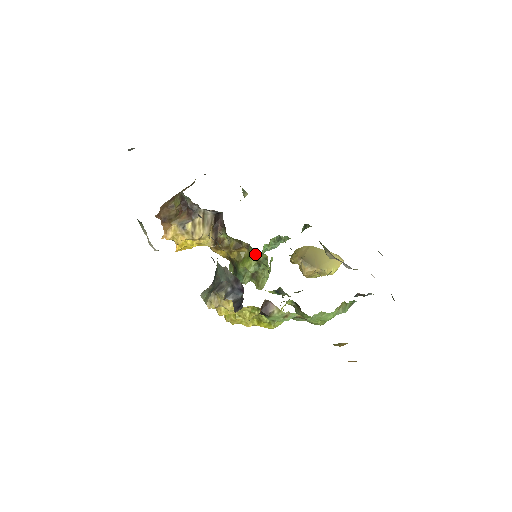
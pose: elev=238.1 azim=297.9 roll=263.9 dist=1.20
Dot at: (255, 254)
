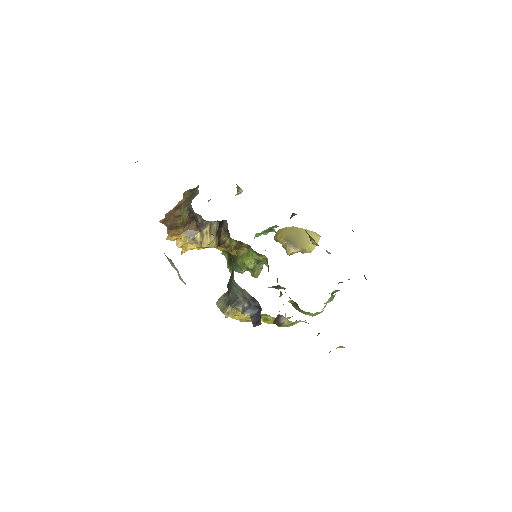
Dot at: (255, 255)
